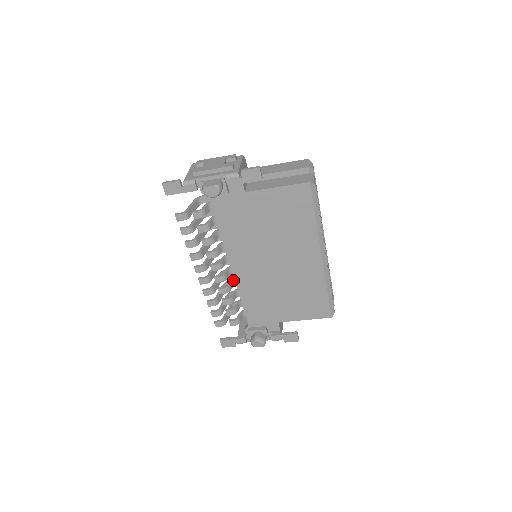
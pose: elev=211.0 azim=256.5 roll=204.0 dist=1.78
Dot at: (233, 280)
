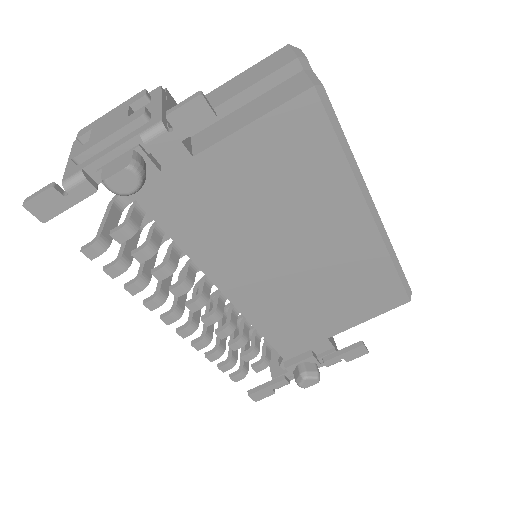
Dot at: (233, 307)
